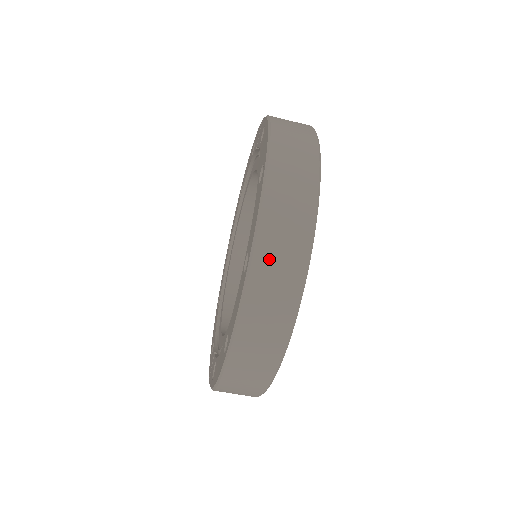
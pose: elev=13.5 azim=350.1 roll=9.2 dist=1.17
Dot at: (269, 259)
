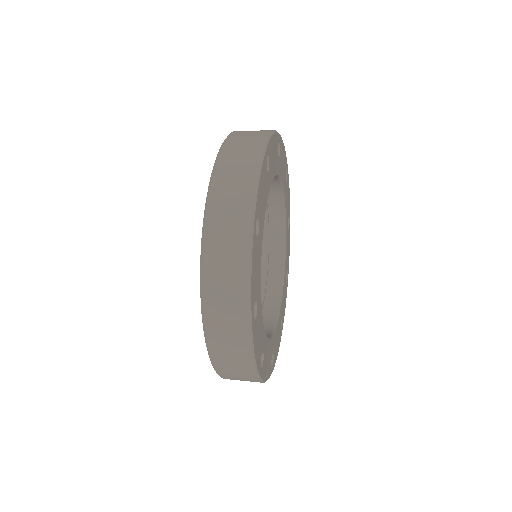
Dot at: (219, 213)
